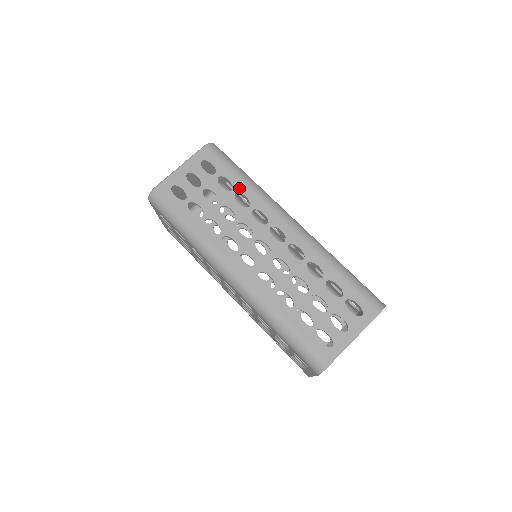
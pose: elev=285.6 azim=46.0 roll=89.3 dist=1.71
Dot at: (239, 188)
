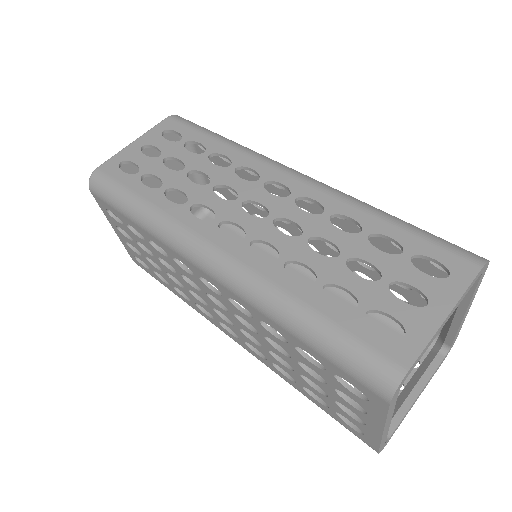
Dot at: (215, 148)
